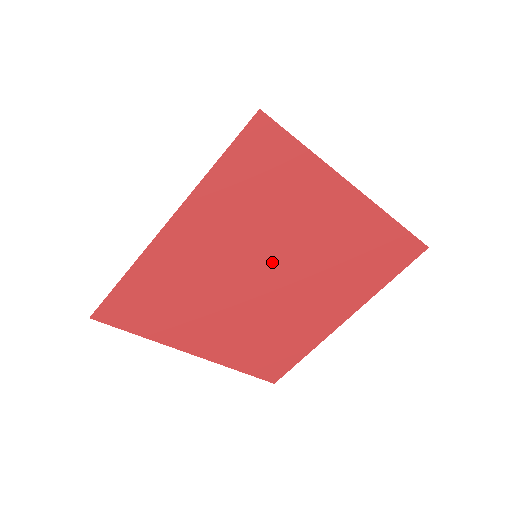
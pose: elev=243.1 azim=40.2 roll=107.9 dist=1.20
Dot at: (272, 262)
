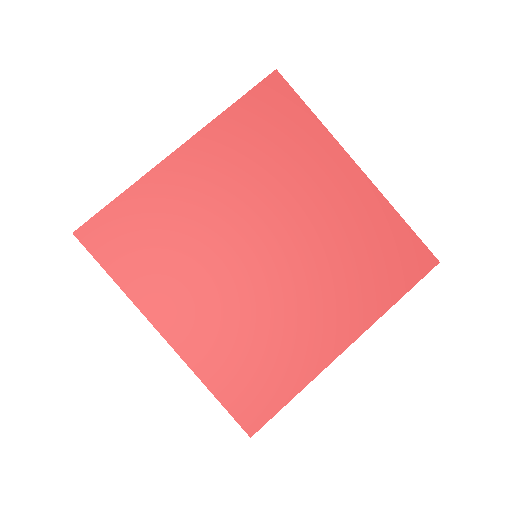
Dot at: (270, 224)
